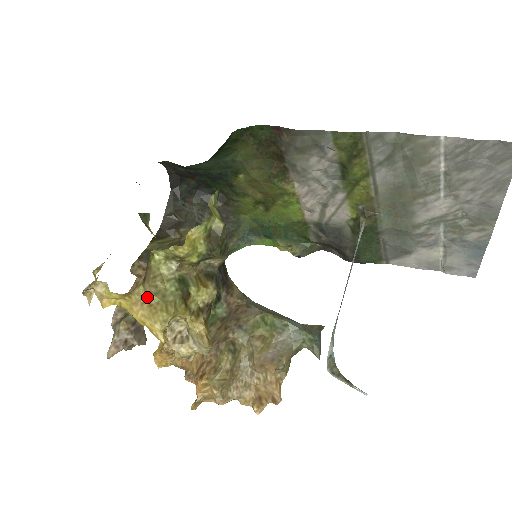
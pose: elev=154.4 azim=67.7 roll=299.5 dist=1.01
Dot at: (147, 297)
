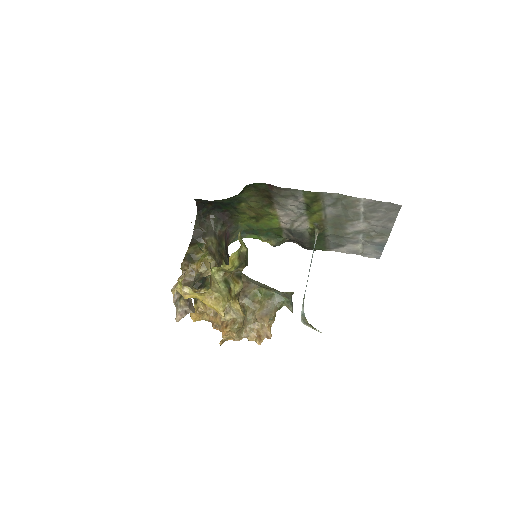
Dot at: (213, 294)
